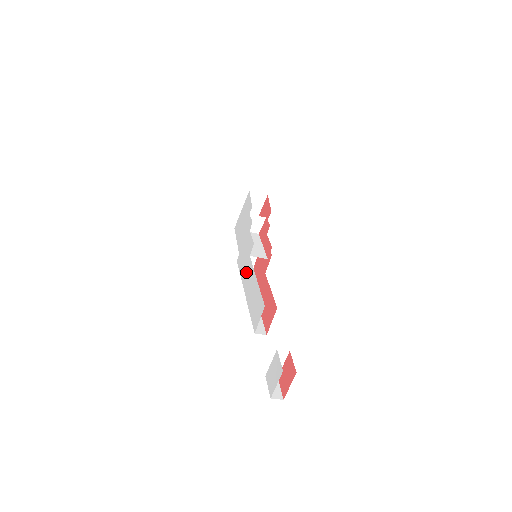
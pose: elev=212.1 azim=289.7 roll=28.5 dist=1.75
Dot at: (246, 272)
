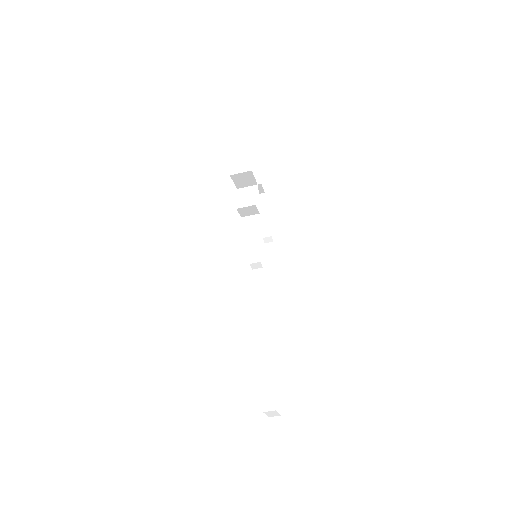
Dot at: occluded
